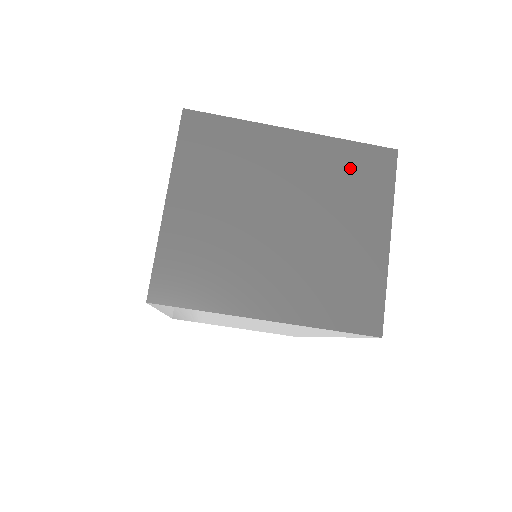
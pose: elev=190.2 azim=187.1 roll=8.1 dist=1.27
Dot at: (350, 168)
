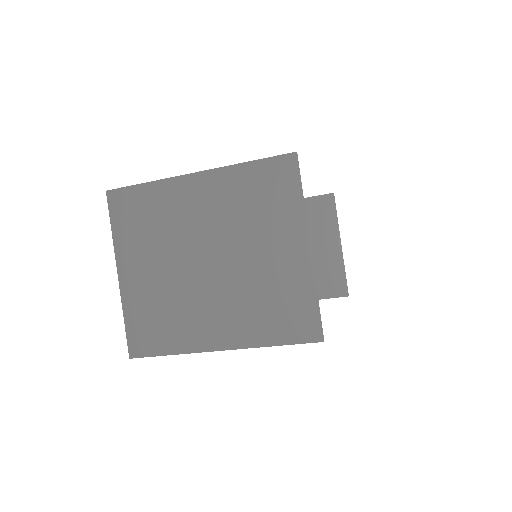
Dot at: (255, 189)
